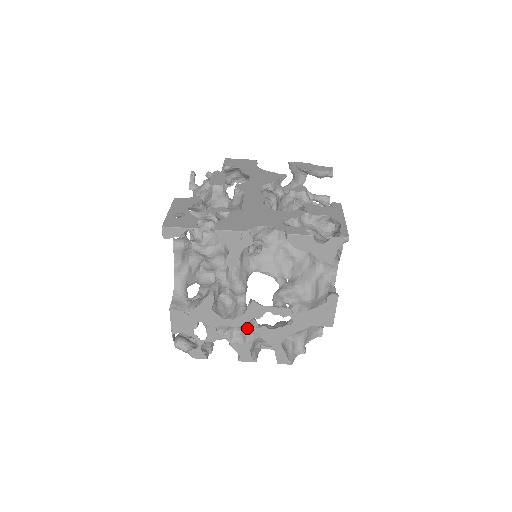
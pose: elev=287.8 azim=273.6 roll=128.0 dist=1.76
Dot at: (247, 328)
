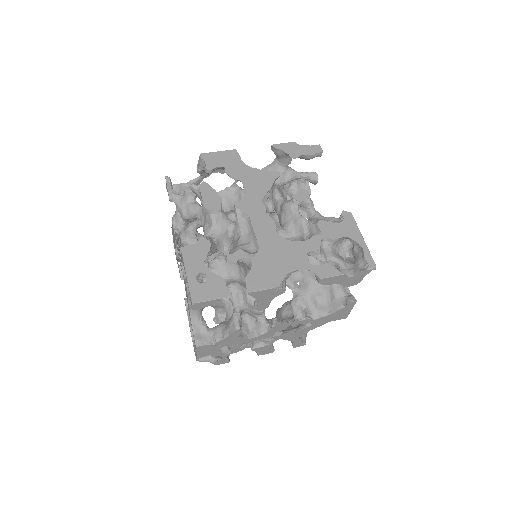
Dot at: occluded
